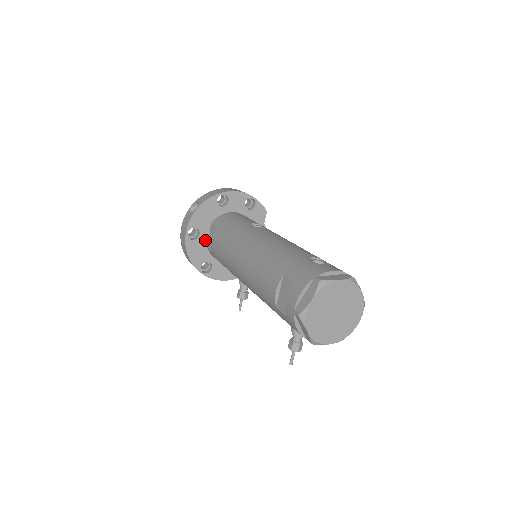
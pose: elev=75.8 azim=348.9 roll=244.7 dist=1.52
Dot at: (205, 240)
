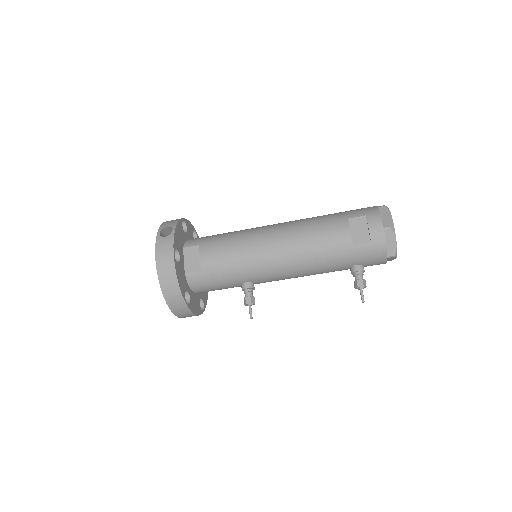
Dot at: (183, 265)
